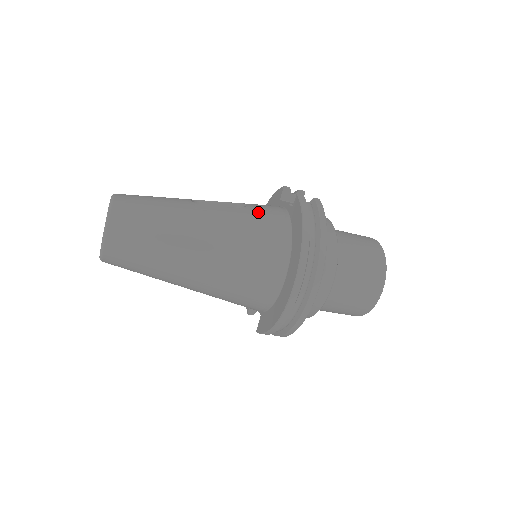
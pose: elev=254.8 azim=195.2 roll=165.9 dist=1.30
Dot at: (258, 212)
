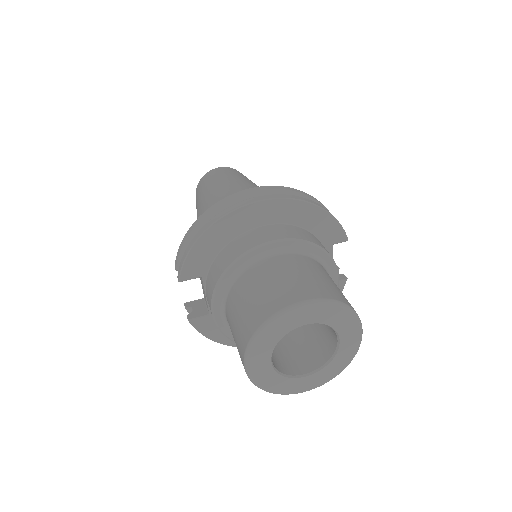
Dot at: occluded
